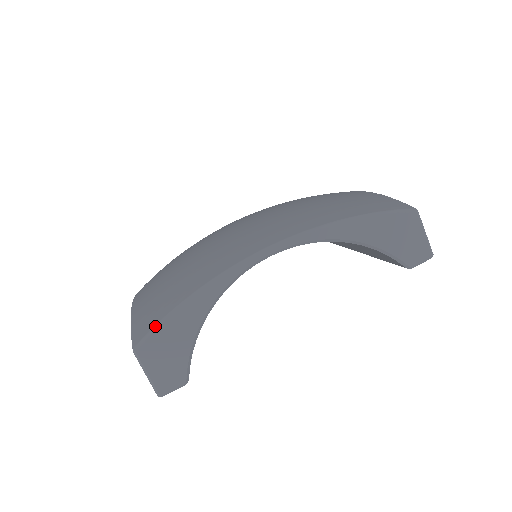
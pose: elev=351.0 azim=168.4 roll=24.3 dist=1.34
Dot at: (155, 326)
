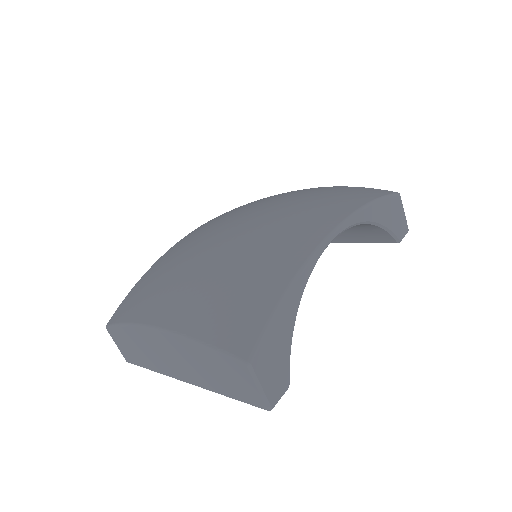
Dot at: (263, 331)
